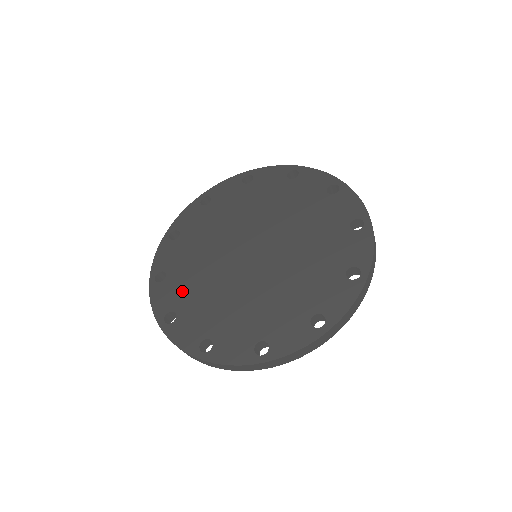
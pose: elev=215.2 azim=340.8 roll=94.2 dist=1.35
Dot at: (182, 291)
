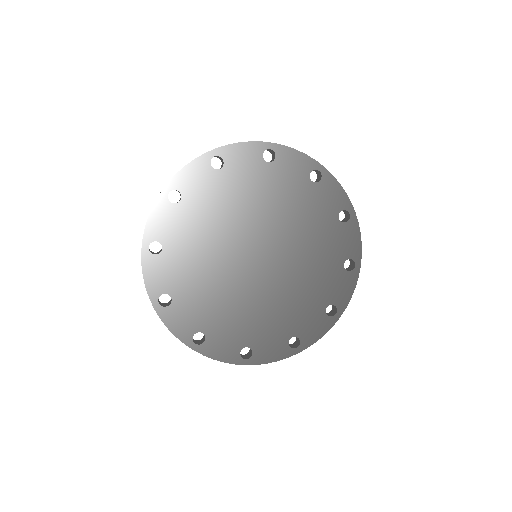
Dot at: (182, 233)
